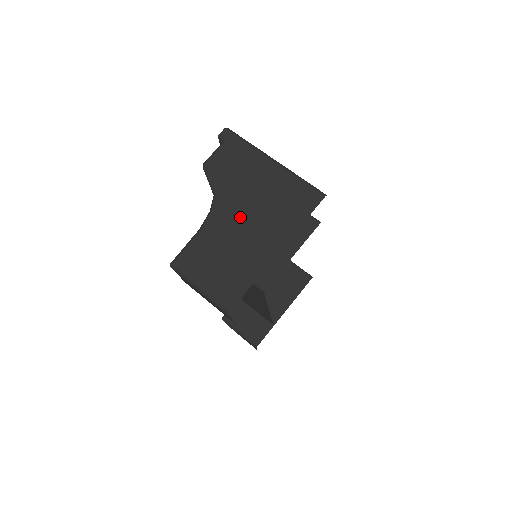
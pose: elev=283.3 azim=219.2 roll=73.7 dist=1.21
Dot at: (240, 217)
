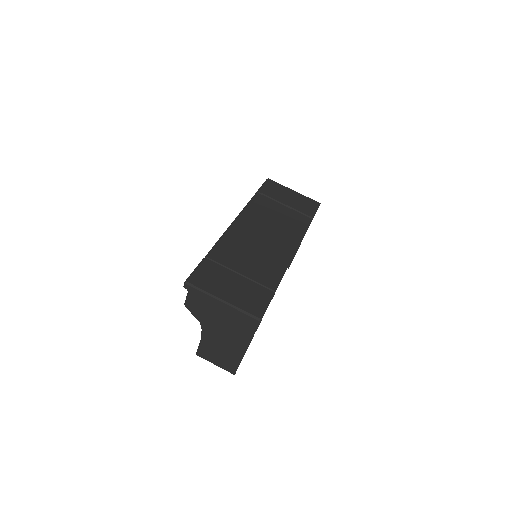
Dot at: (219, 333)
